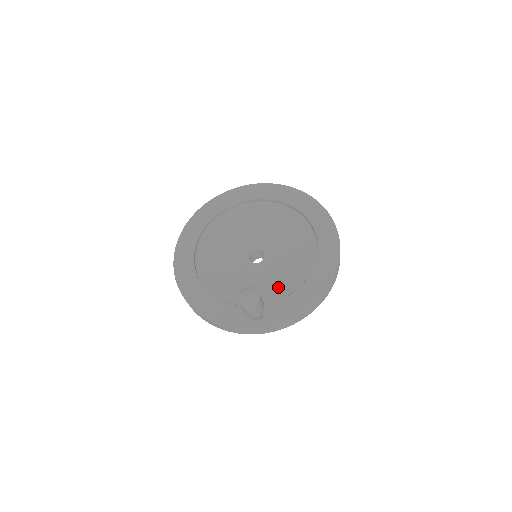
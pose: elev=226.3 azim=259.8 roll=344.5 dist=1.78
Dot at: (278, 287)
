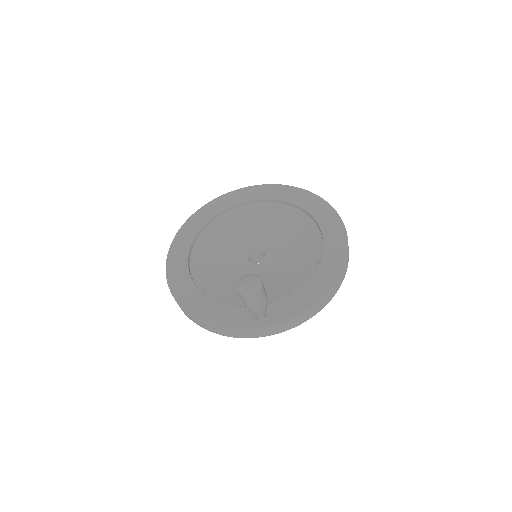
Dot at: (282, 285)
